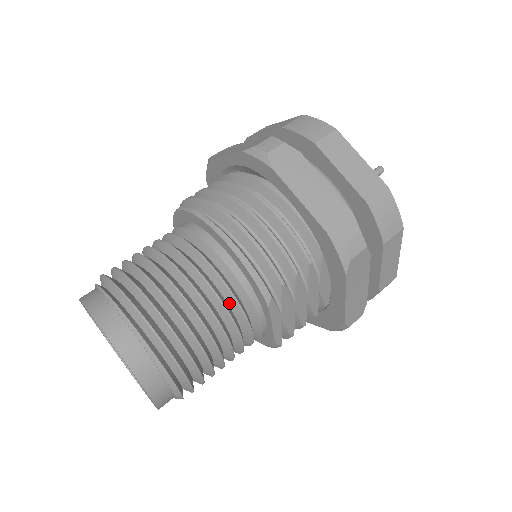
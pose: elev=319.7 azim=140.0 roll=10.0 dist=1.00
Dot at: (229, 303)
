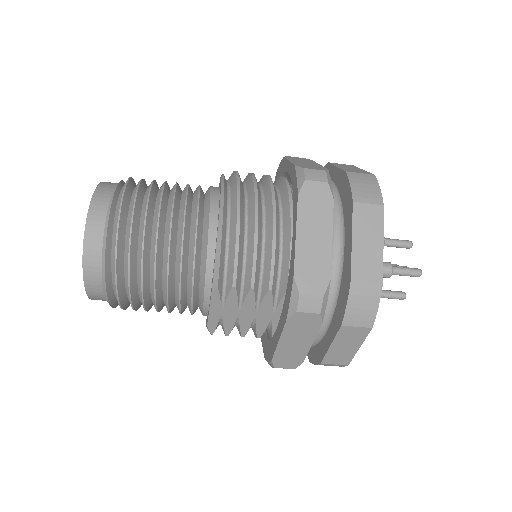
Dot at: (189, 267)
